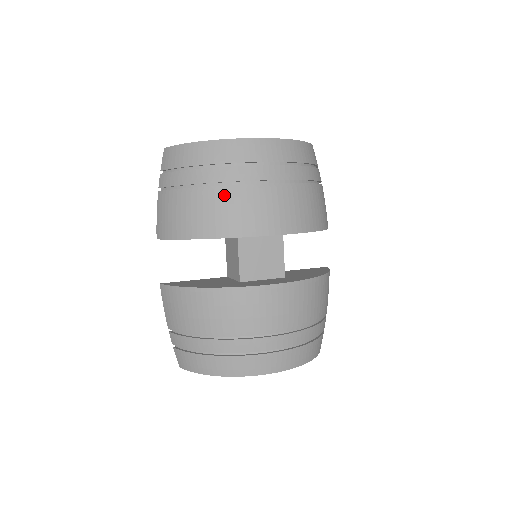
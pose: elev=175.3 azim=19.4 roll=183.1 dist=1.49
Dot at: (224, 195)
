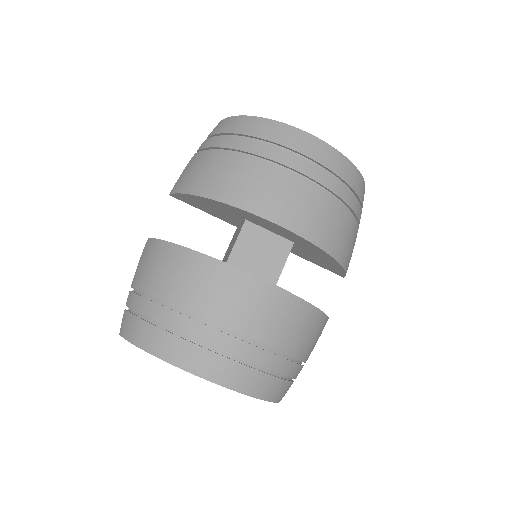
Dot at: (251, 166)
